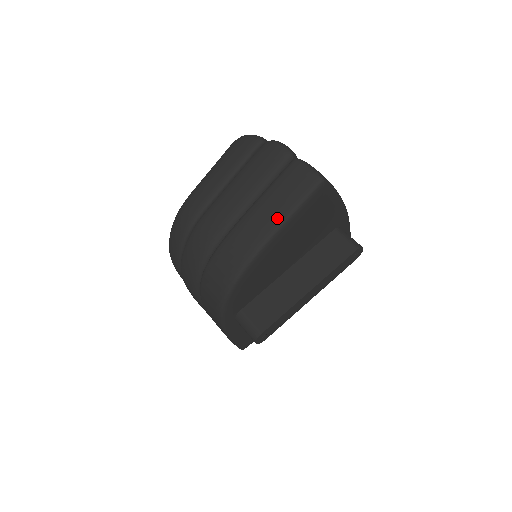
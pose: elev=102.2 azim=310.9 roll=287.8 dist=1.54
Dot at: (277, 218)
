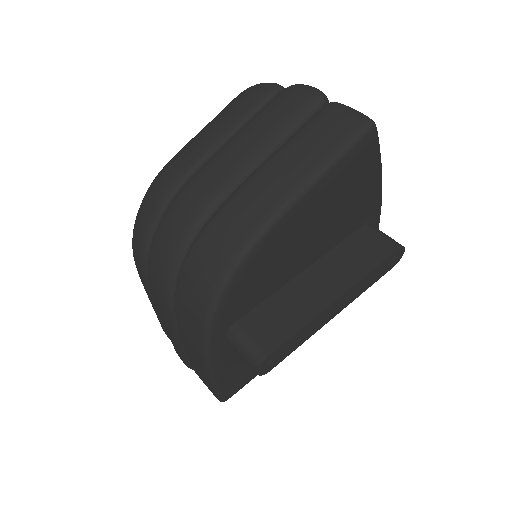
Dot at: (308, 170)
